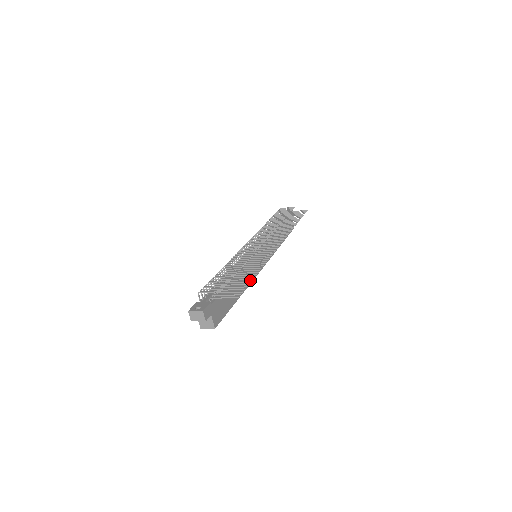
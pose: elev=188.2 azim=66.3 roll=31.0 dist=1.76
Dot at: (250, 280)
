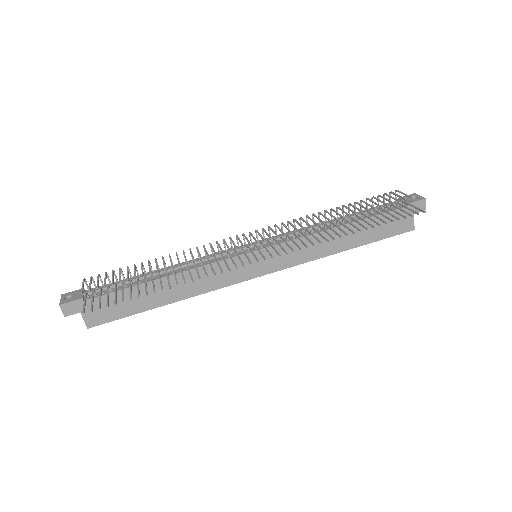
Dot at: (211, 287)
